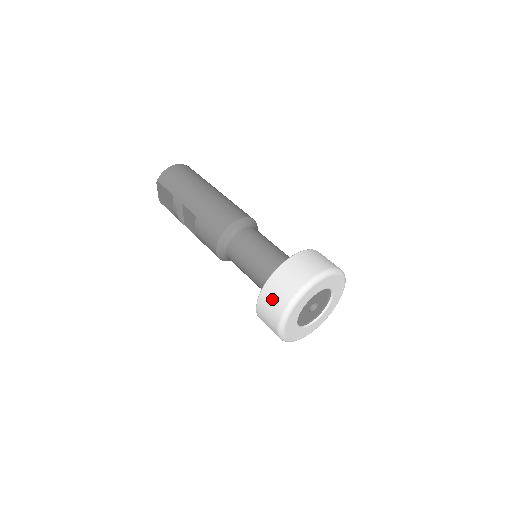
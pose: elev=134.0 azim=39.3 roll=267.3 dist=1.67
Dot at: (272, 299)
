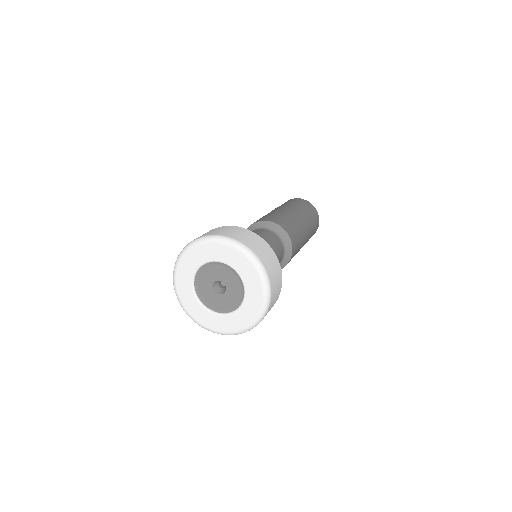
Dot at: (203, 234)
